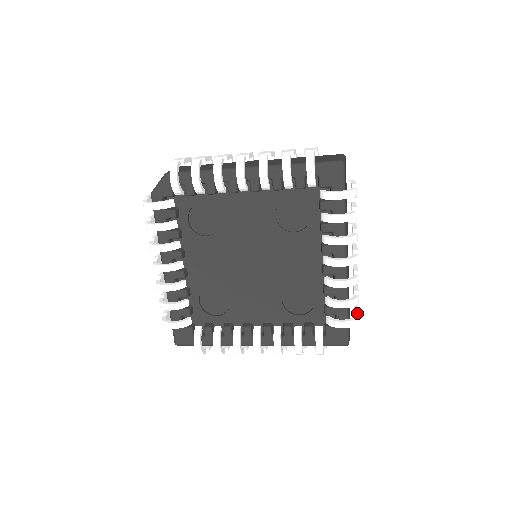
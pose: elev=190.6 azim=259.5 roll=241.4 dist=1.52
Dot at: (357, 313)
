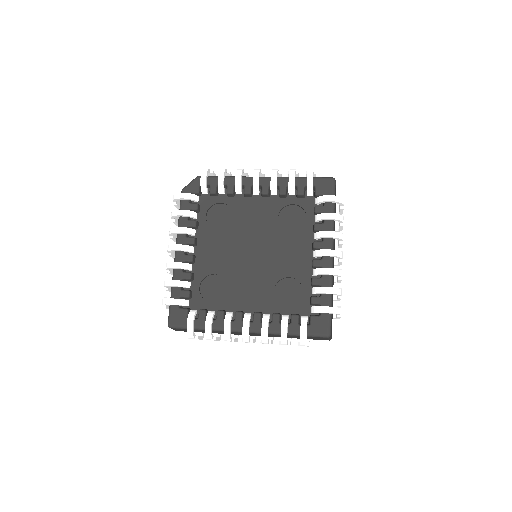
Dot at: (339, 307)
